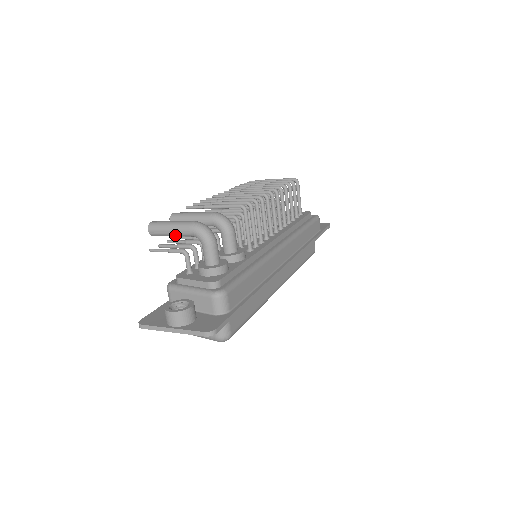
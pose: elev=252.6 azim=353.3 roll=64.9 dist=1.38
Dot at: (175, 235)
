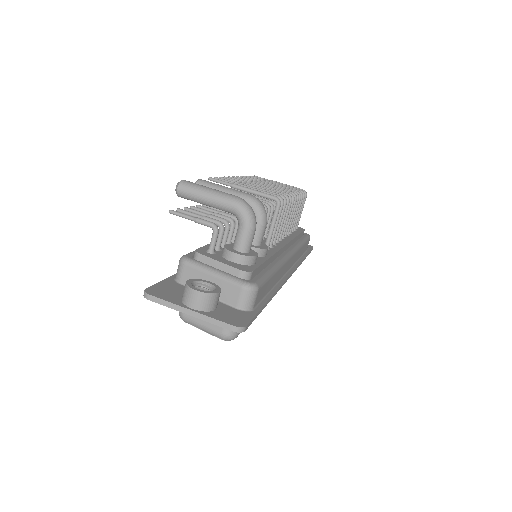
Dot at: (210, 204)
